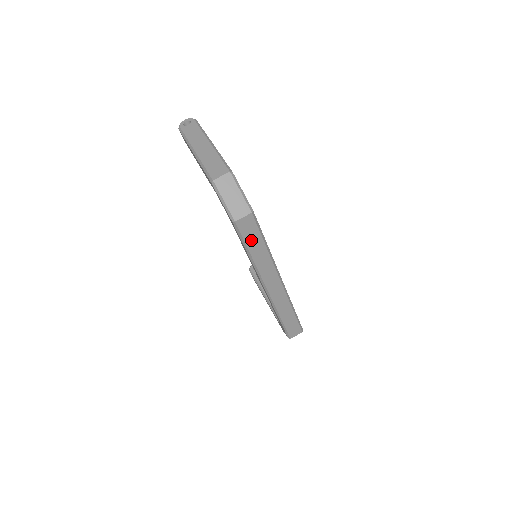
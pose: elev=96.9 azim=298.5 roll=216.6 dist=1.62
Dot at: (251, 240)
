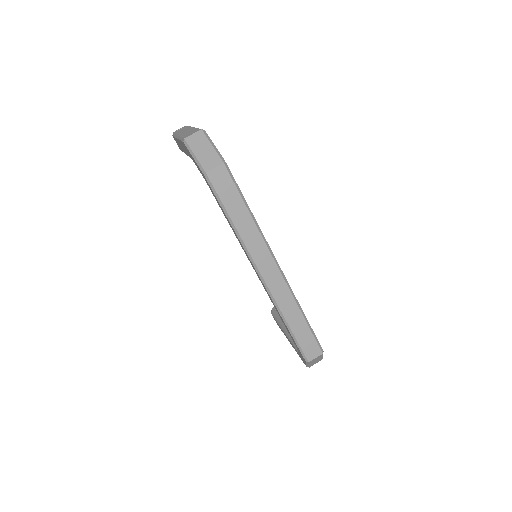
Dot at: (229, 201)
